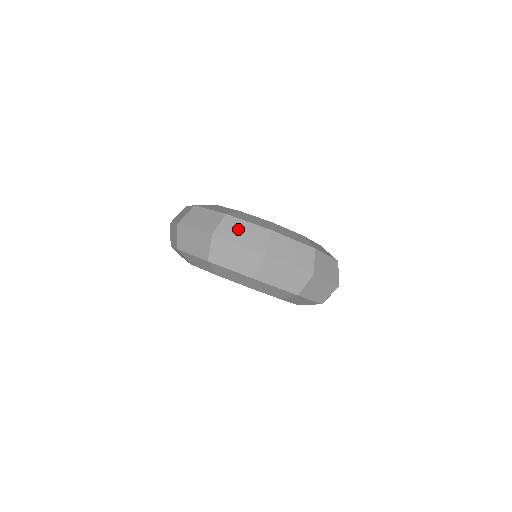
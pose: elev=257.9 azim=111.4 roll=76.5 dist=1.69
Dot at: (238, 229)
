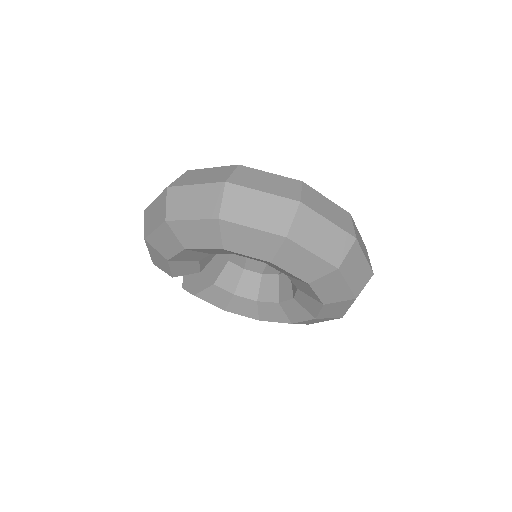
Dot at: (258, 178)
